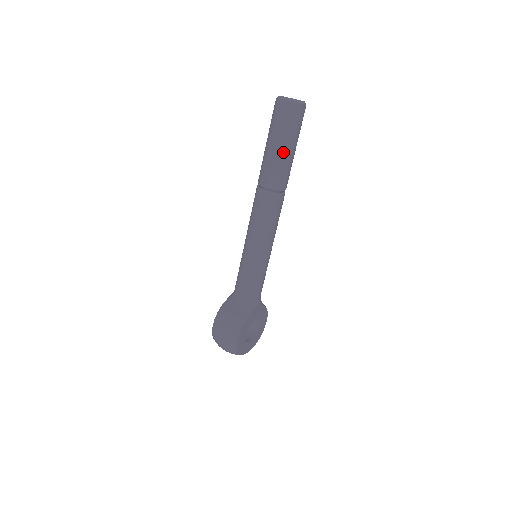
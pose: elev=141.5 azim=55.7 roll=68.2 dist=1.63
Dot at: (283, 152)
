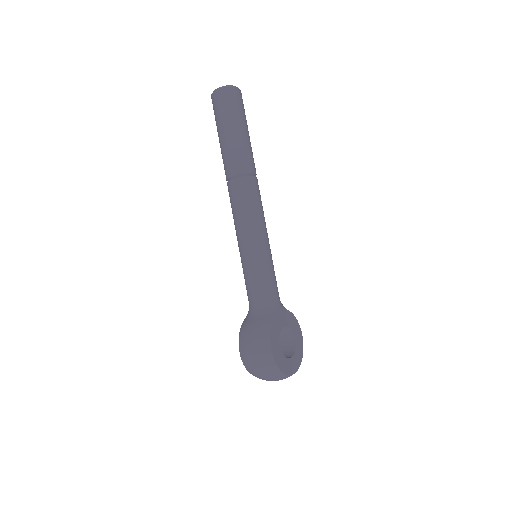
Dot at: (236, 135)
